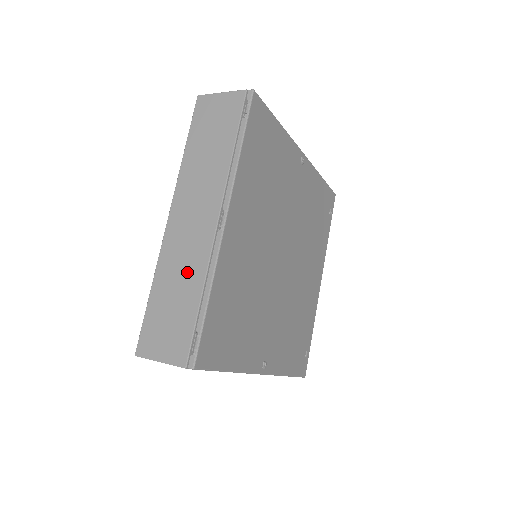
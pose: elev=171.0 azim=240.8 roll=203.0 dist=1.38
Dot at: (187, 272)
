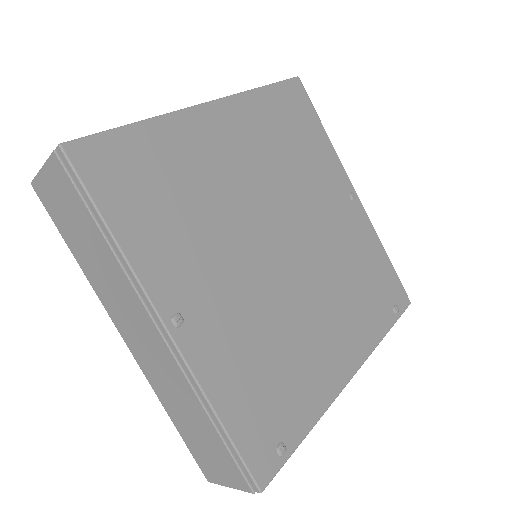
Dot at: occluded
